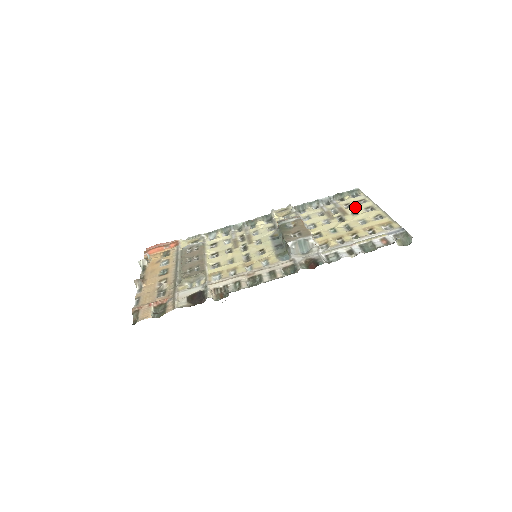
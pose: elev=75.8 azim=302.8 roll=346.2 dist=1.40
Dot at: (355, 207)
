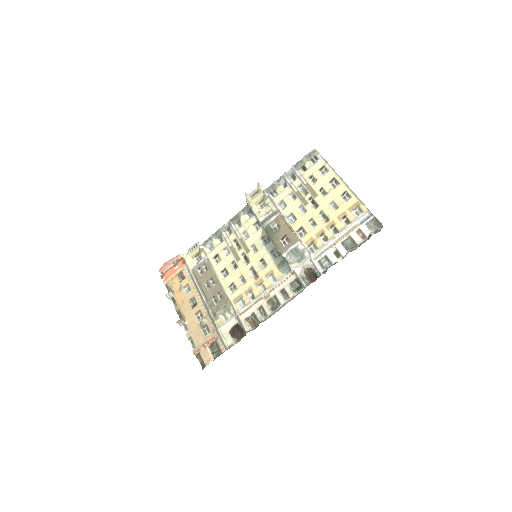
Dot at: (320, 182)
